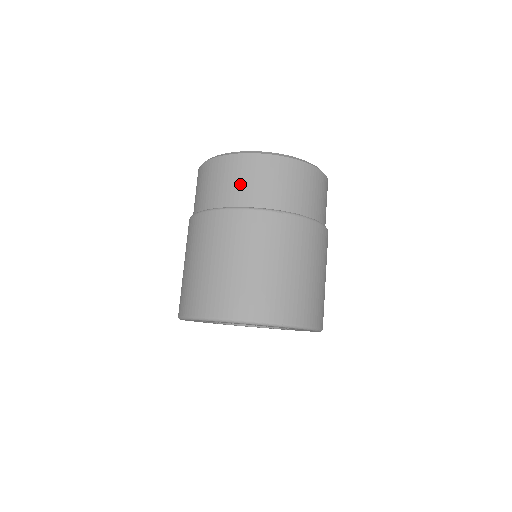
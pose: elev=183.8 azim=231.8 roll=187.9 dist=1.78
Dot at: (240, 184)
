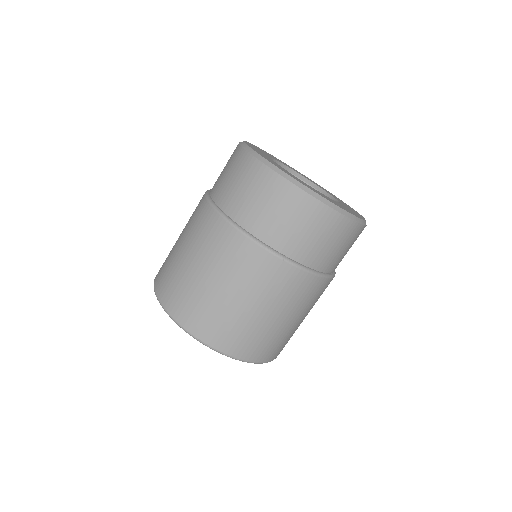
Dot at: (251, 201)
